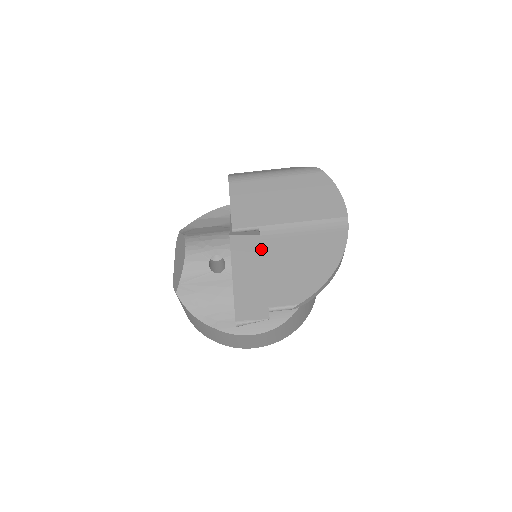
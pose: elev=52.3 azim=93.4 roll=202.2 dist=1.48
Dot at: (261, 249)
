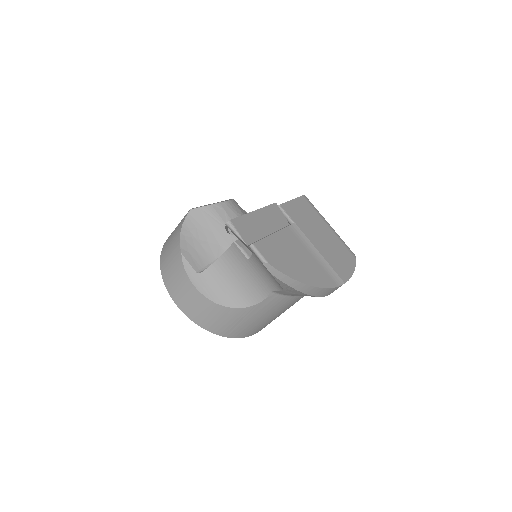
Dot at: (283, 228)
